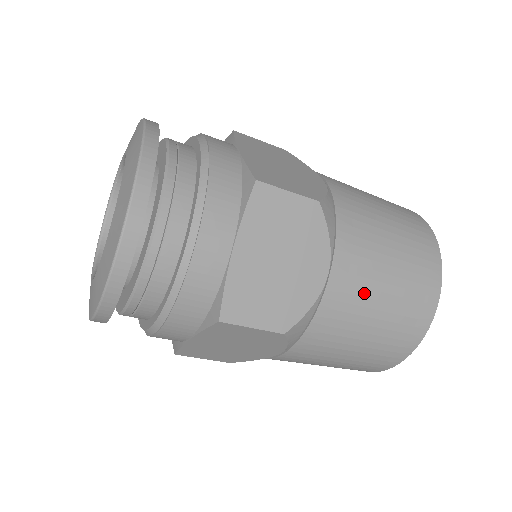
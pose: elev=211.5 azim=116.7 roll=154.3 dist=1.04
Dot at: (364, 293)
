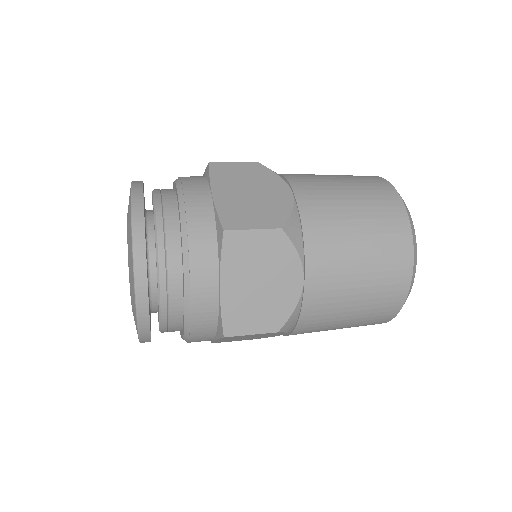
Dot at: occluded
